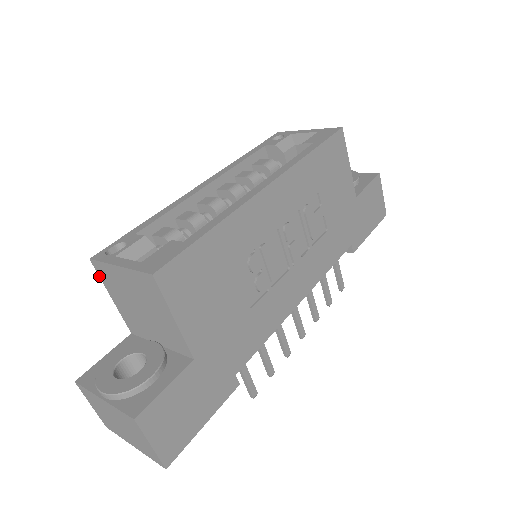
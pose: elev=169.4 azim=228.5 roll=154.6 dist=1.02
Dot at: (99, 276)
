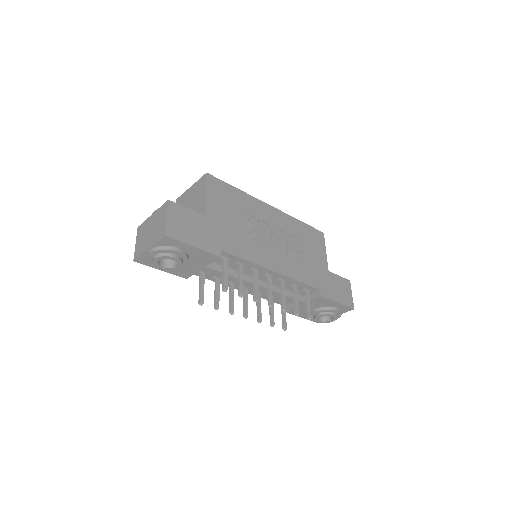
Dot at: occluded
